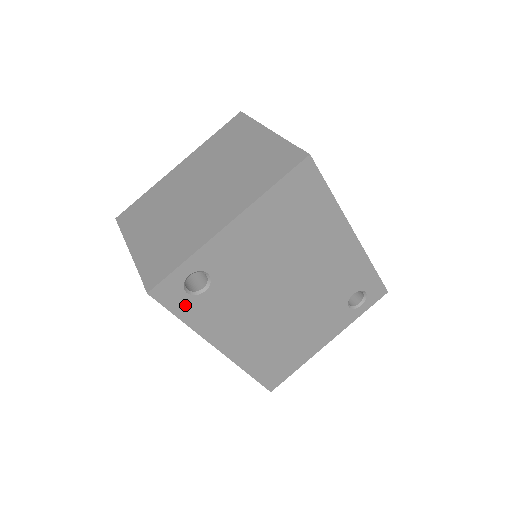
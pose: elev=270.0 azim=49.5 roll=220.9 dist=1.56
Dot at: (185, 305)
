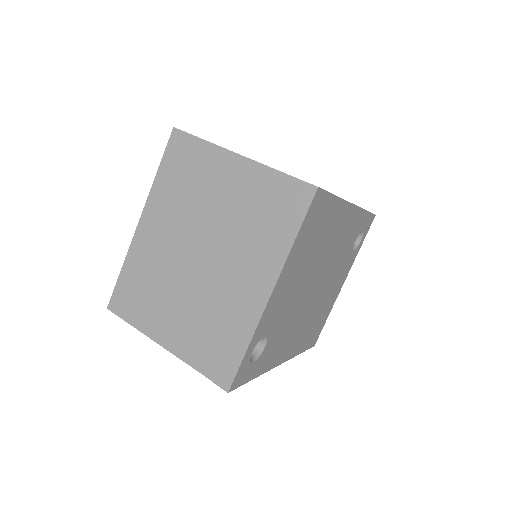
Dot at: (254, 369)
